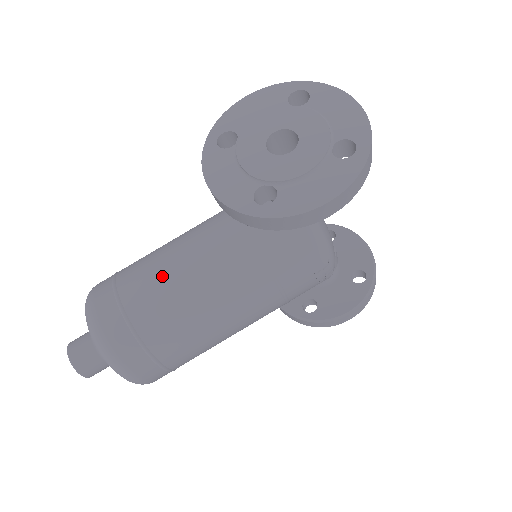
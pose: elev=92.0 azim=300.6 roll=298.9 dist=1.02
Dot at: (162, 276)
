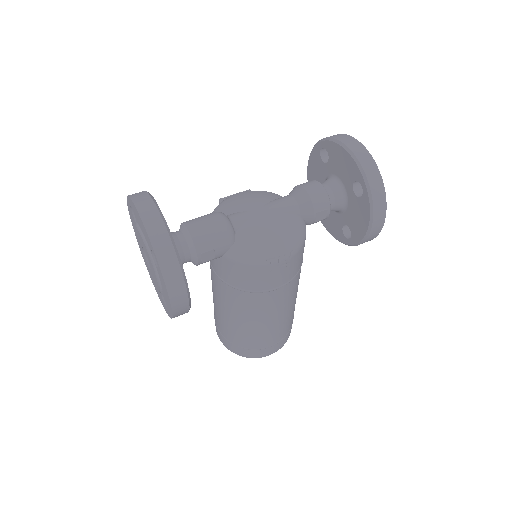
Dot at: (217, 312)
